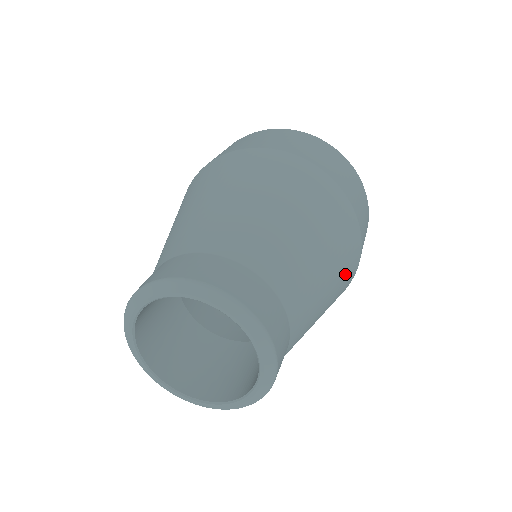
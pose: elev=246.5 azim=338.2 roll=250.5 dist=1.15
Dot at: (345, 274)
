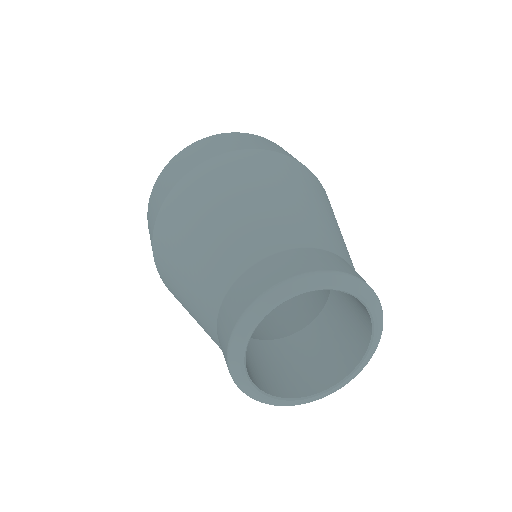
Dot at: (322, 195)
